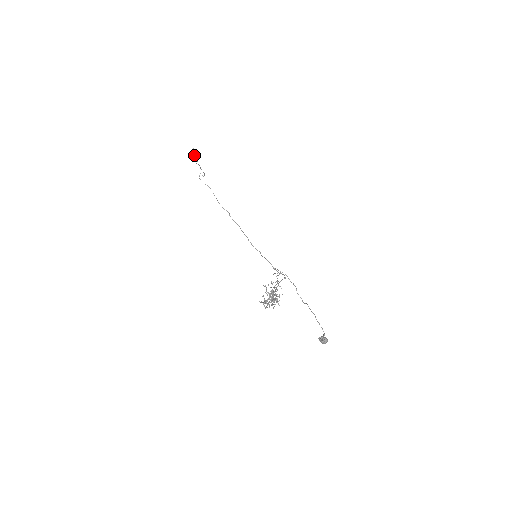
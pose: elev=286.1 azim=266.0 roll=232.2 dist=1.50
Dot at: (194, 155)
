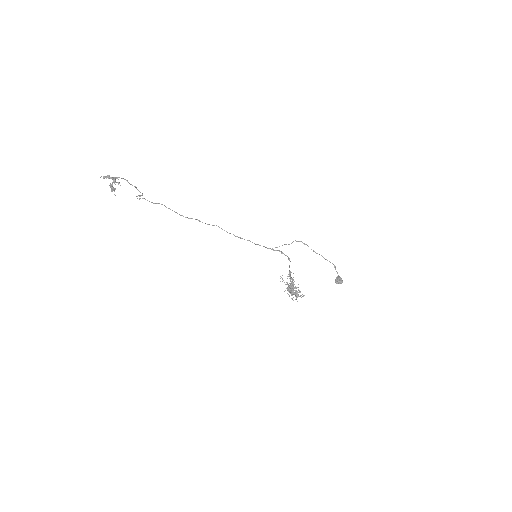
Dot at: (108, 178)
